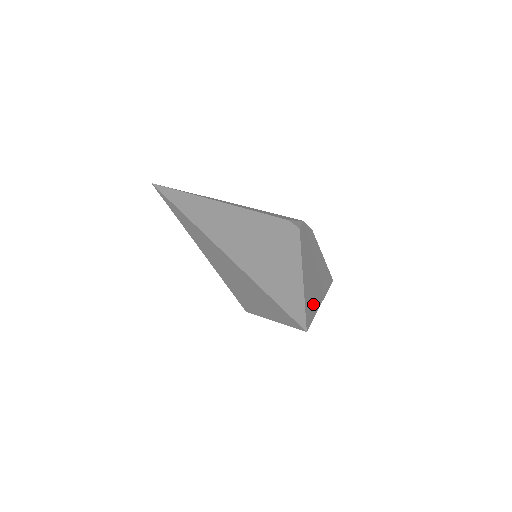
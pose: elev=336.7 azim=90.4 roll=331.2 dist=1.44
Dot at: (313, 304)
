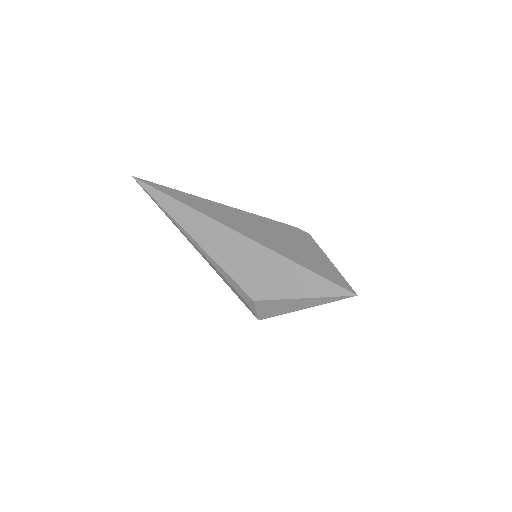
Dot at: occluded
